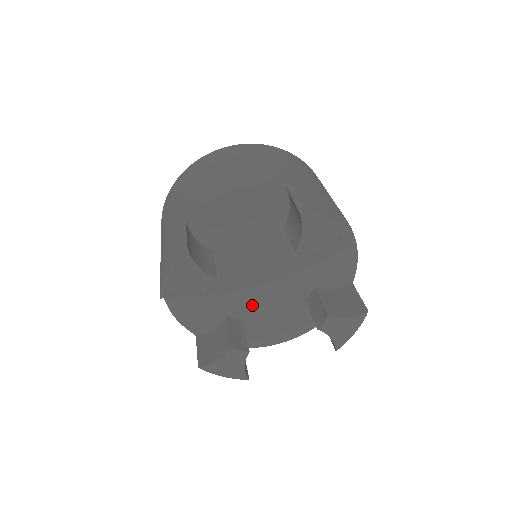
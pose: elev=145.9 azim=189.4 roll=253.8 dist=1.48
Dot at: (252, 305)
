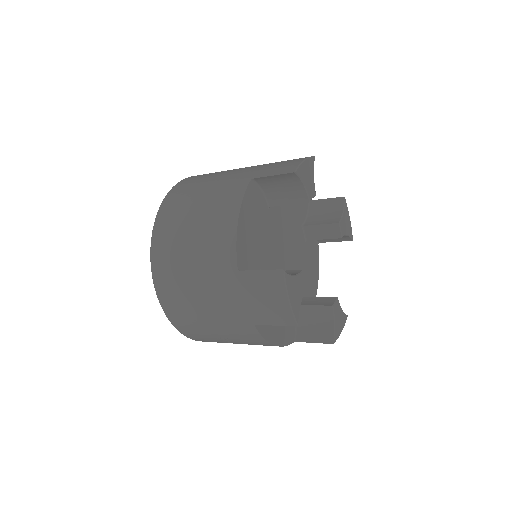
Dot at: occluded
